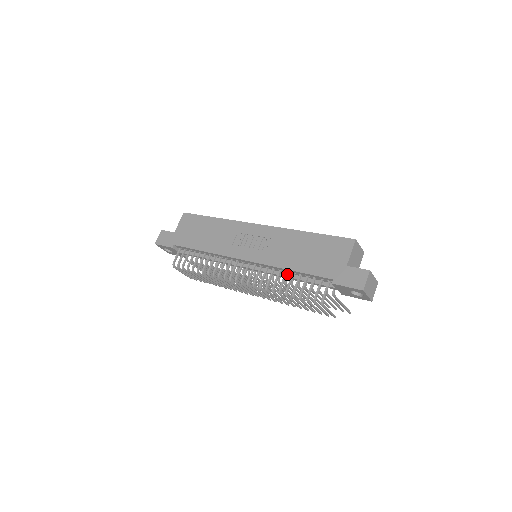
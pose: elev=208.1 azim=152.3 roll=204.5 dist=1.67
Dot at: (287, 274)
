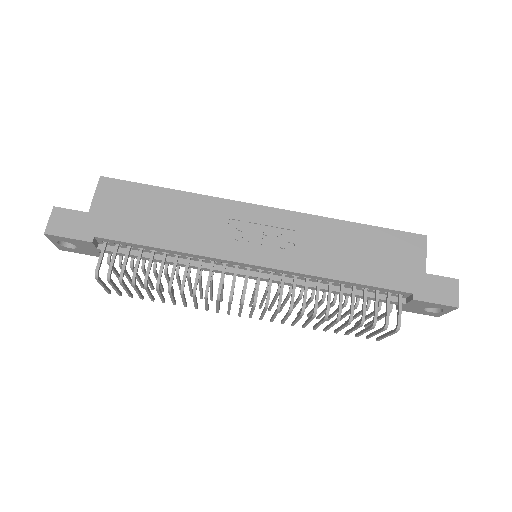
Dot at: (326, 285)
